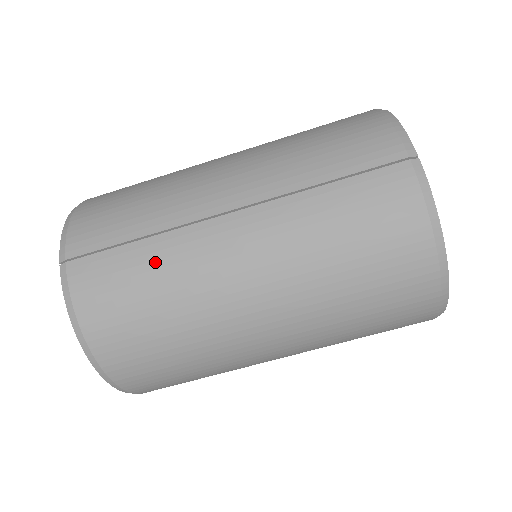
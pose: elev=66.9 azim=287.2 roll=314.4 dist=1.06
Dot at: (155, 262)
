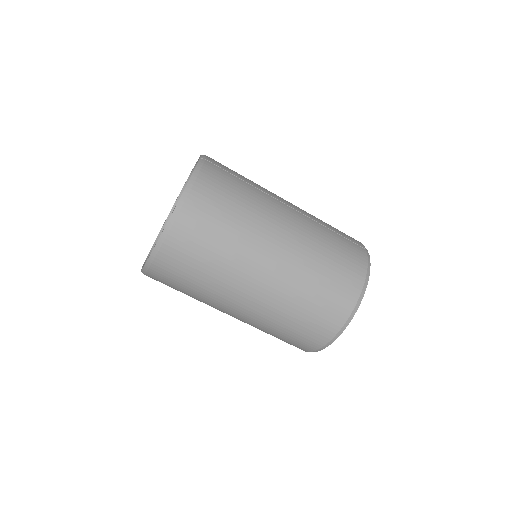
Dot at: (249, 192)
